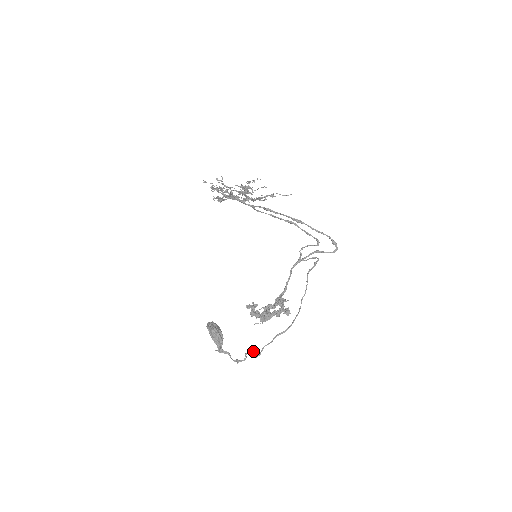
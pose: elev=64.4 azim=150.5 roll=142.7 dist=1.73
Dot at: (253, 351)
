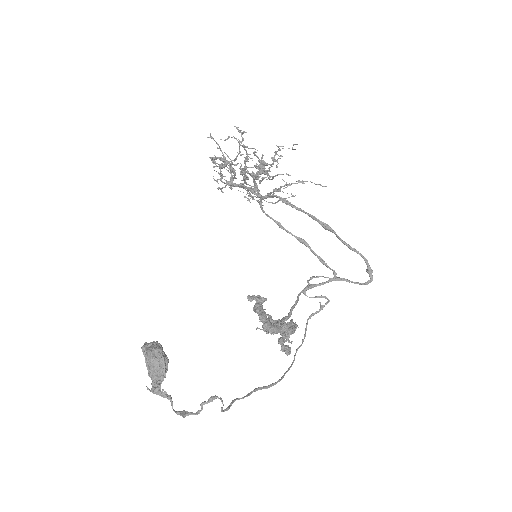
Dot at: (219, 398)
